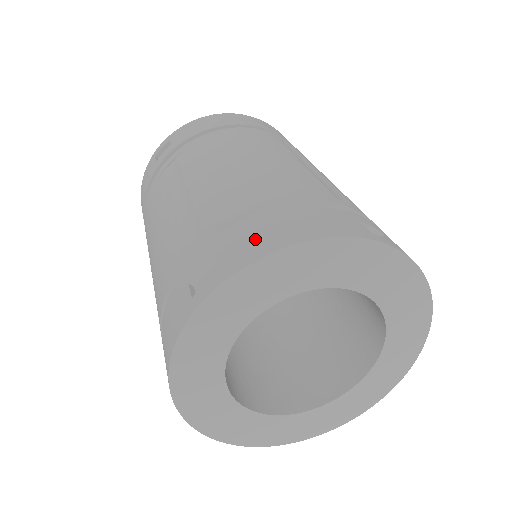
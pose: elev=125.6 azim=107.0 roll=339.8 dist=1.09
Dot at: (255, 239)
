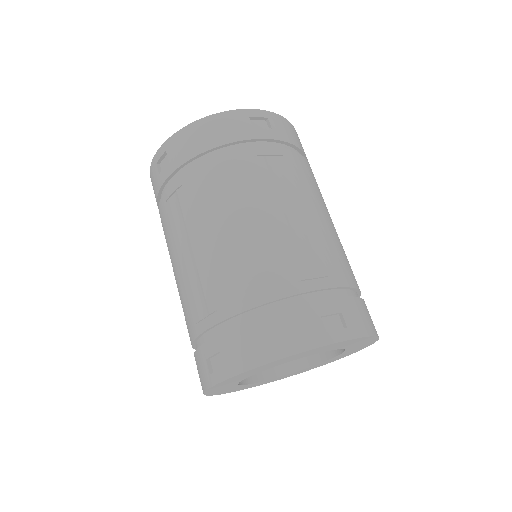
Dot at: (245, 349)
